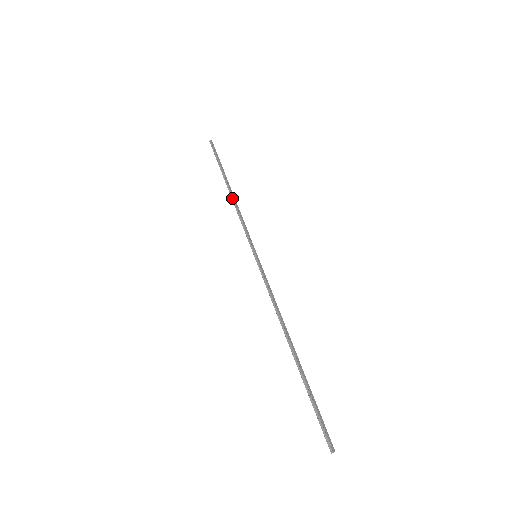
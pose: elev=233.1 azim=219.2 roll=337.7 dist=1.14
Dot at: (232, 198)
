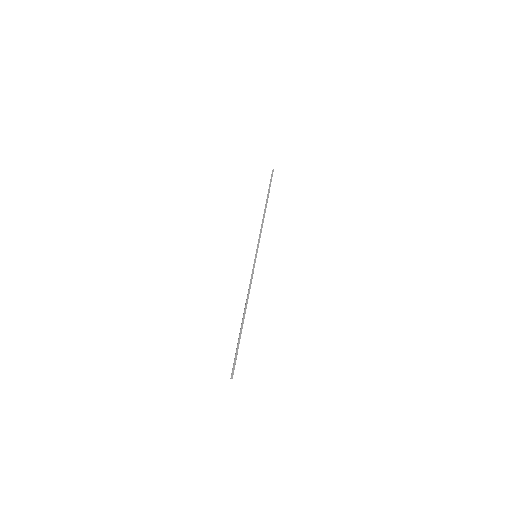
Dot at: (263, 214)
